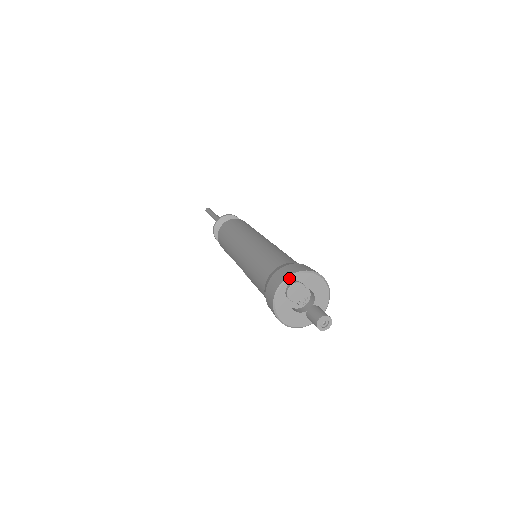
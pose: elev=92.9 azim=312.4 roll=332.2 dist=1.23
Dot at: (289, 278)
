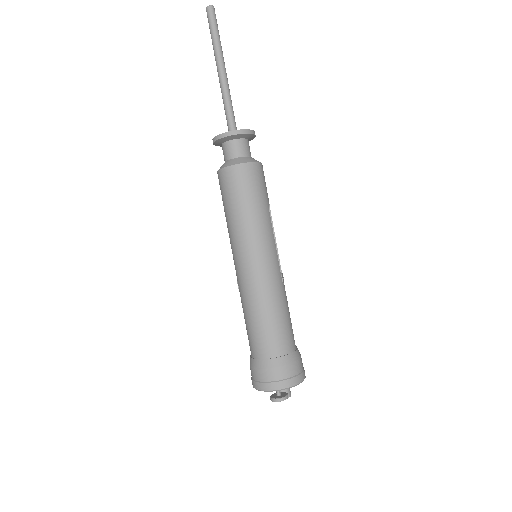
Dot at: (280, 390)
